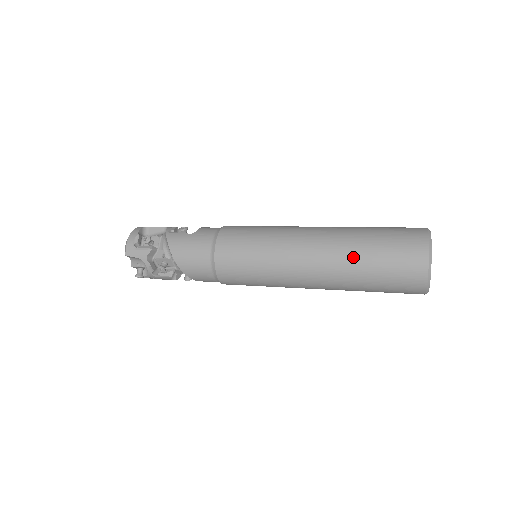
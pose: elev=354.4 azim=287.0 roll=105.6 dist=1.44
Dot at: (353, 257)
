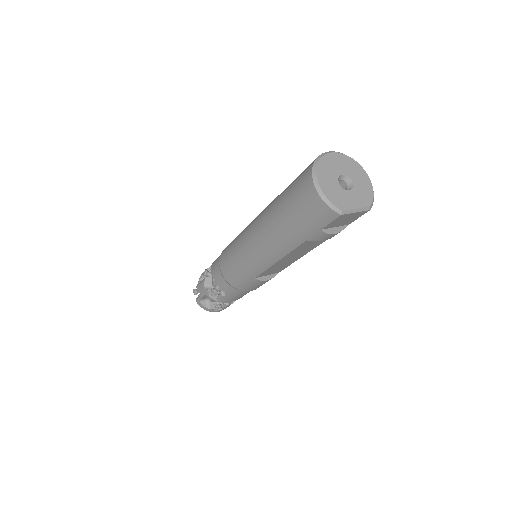
Dot at: occluded
